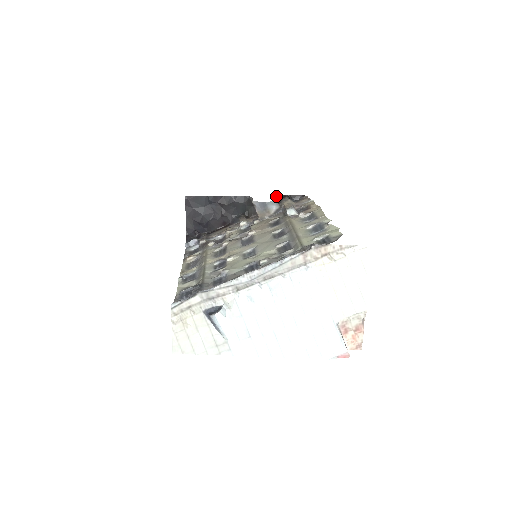
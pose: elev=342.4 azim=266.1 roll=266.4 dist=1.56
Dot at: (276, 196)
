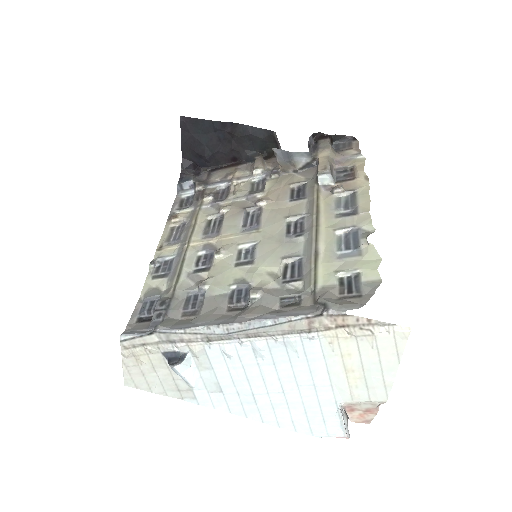
Dot at: (312, 134)
